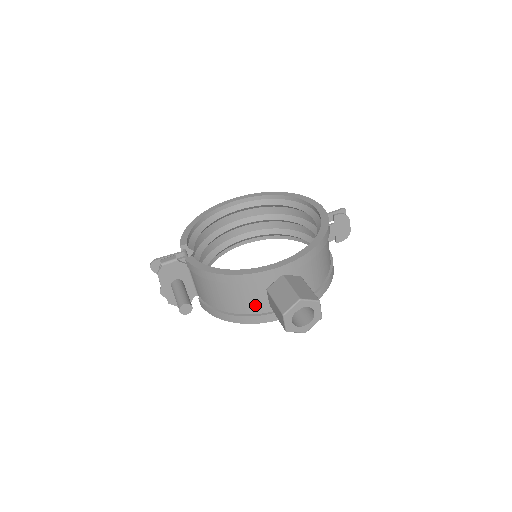
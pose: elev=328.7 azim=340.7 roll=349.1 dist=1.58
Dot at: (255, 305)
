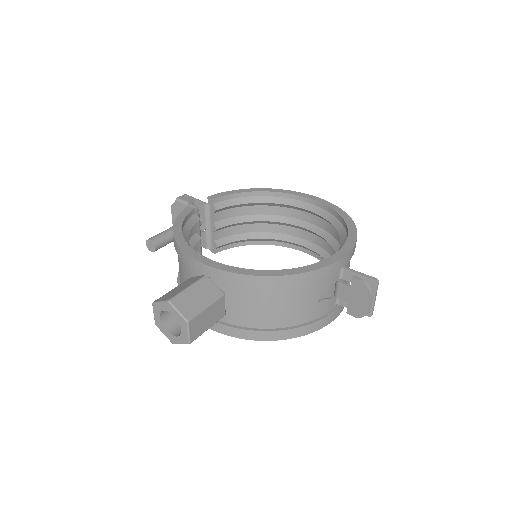
Dot at: occluded
